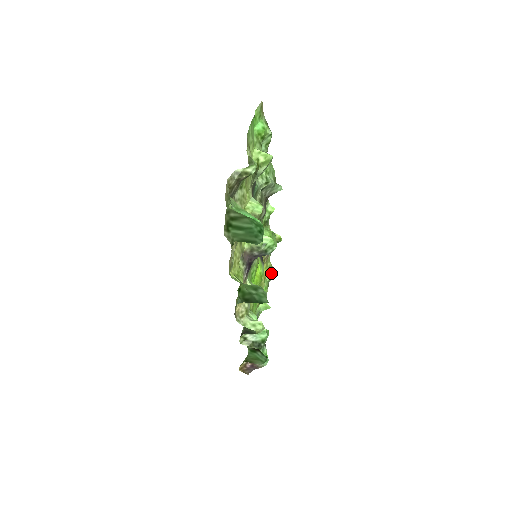
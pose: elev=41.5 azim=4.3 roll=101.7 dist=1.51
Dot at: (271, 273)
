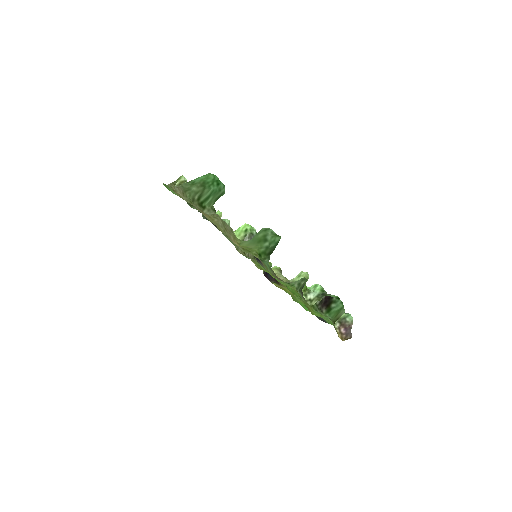
Dot at: occluded
